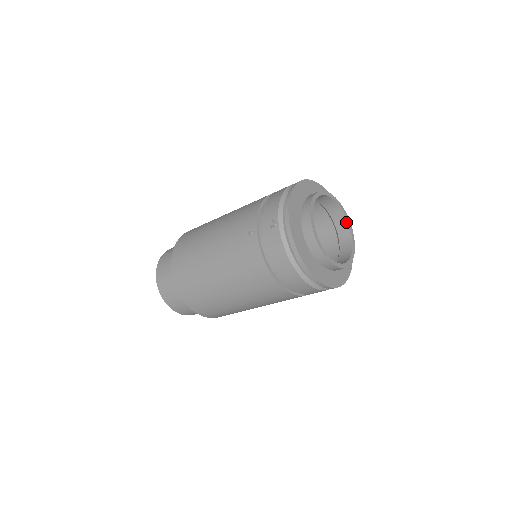
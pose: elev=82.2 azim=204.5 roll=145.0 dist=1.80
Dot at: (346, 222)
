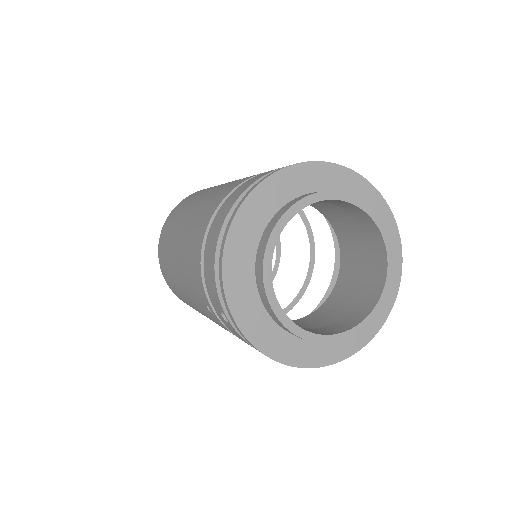
Dot at: (360, 211)
